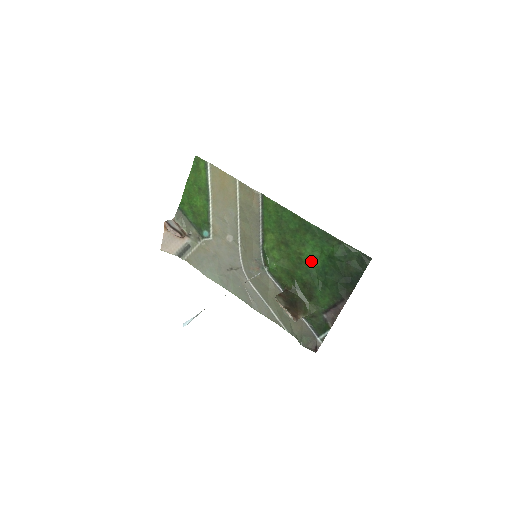
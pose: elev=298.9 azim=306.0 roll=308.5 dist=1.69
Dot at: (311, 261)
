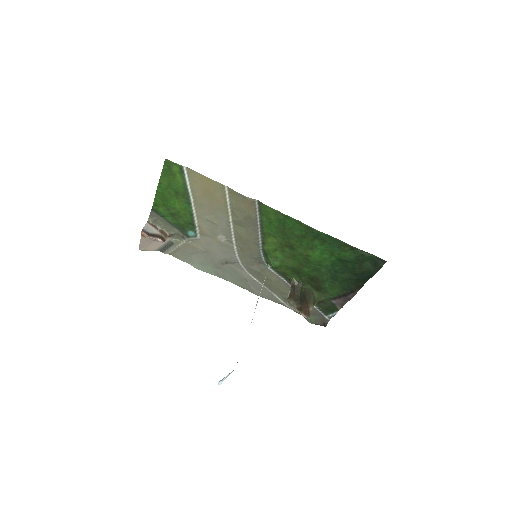
Dot at: (319, 261)
